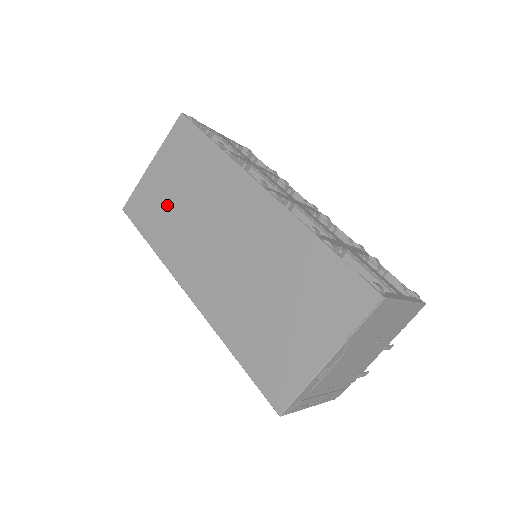
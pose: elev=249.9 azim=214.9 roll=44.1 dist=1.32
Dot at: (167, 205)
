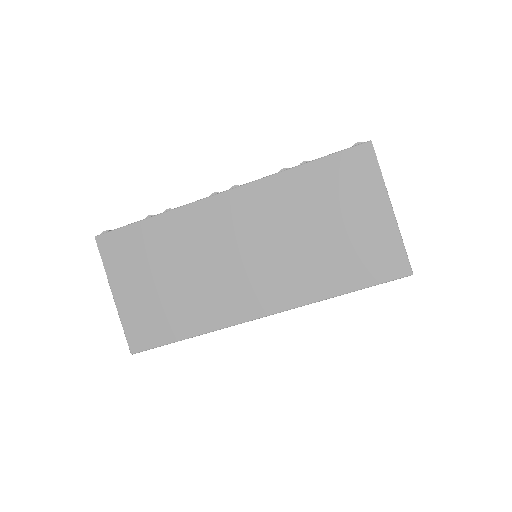
Dot at: (167, 297)
